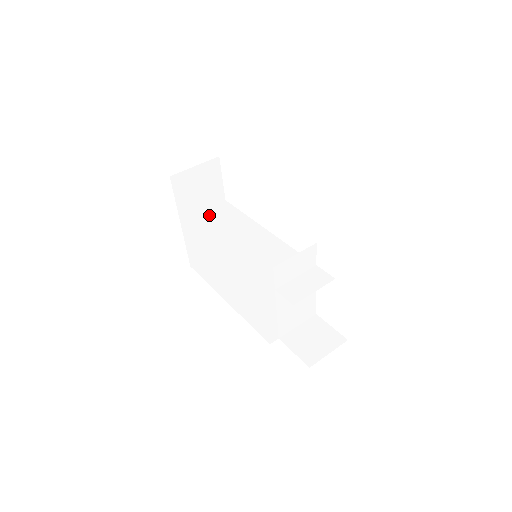
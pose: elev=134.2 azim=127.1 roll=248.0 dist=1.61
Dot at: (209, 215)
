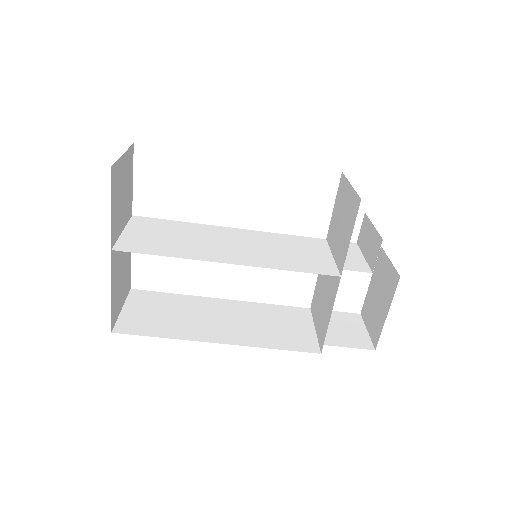
Dot at: (141, 233)
